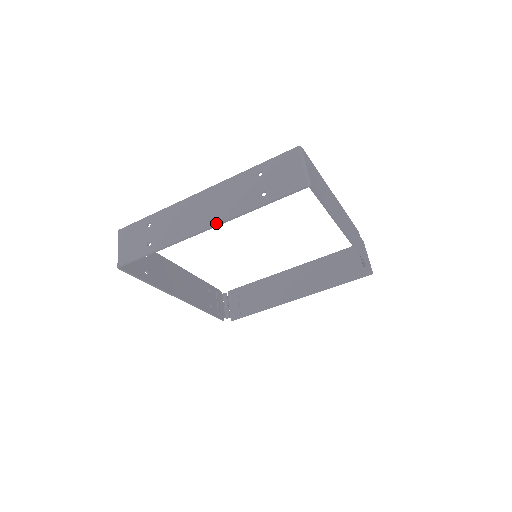
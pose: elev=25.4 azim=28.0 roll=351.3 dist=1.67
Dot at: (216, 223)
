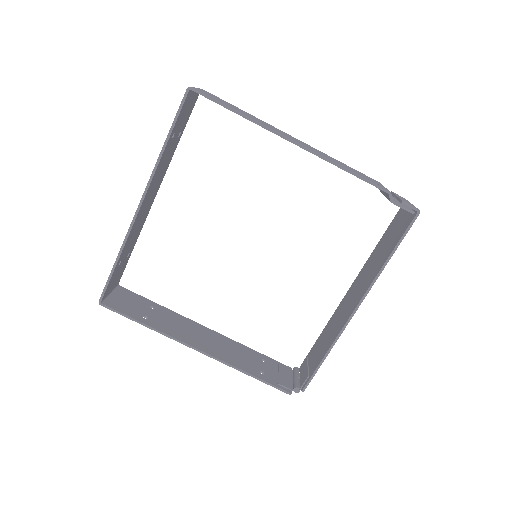
Dot at: (145, 190)
